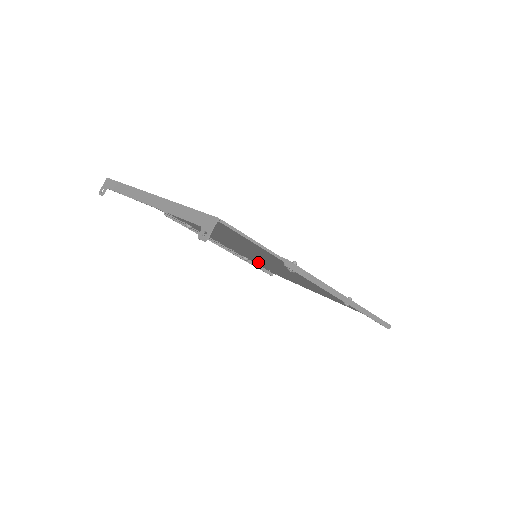
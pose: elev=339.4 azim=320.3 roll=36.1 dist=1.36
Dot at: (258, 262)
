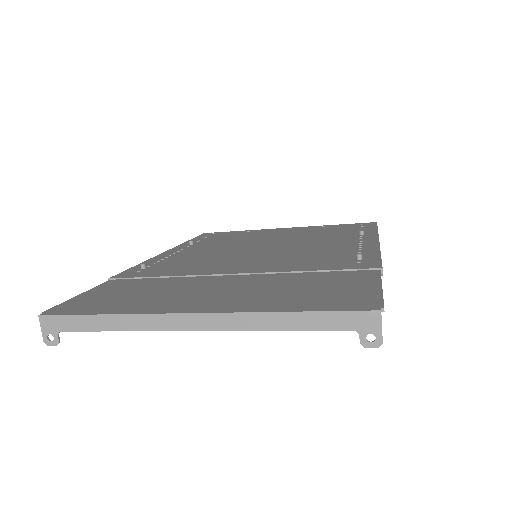
Dot at: occluded
